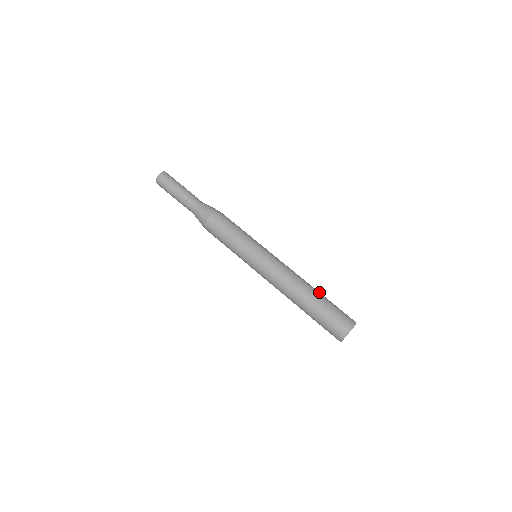
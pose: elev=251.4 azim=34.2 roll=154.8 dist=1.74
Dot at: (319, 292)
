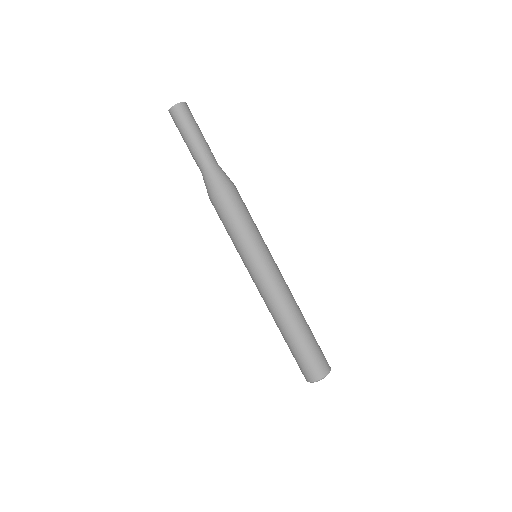
Dot at: (307, 324)
